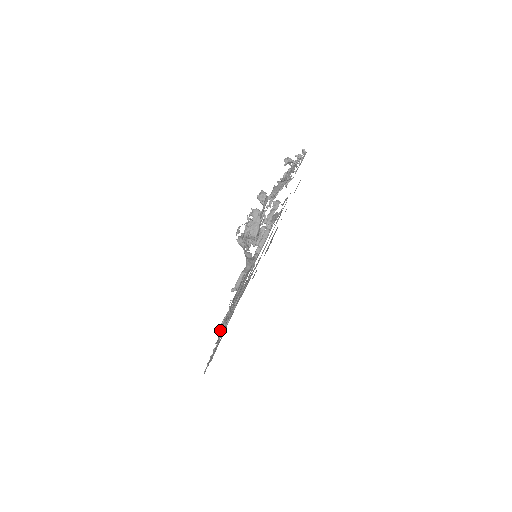
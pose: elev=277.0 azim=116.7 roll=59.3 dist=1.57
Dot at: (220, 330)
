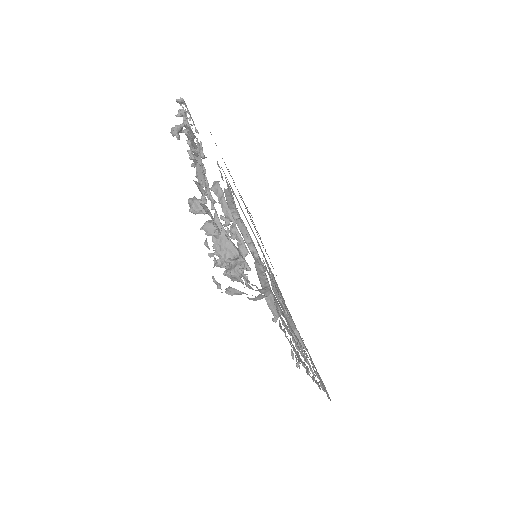
Dot at: occluded
